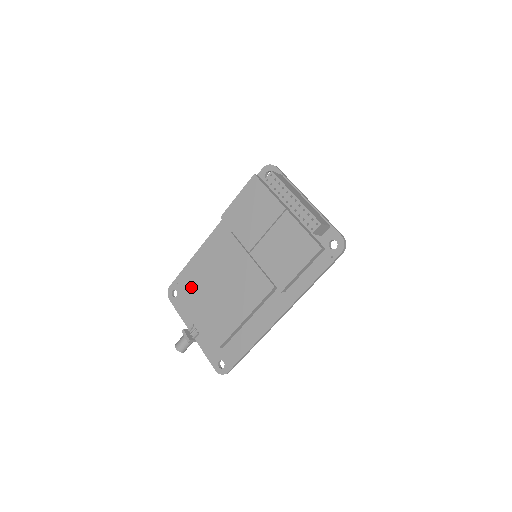
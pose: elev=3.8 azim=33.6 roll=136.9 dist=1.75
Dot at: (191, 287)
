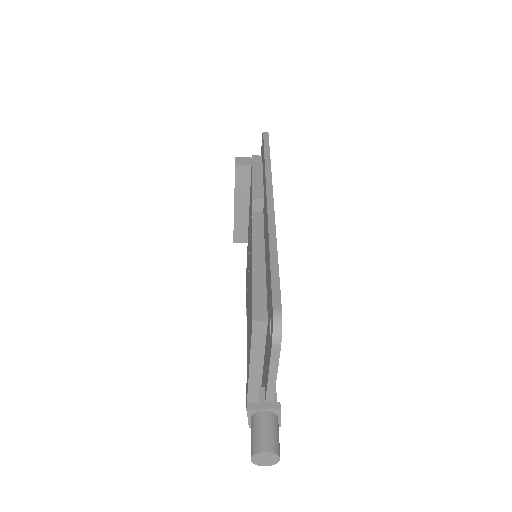
Dot at: occluded
